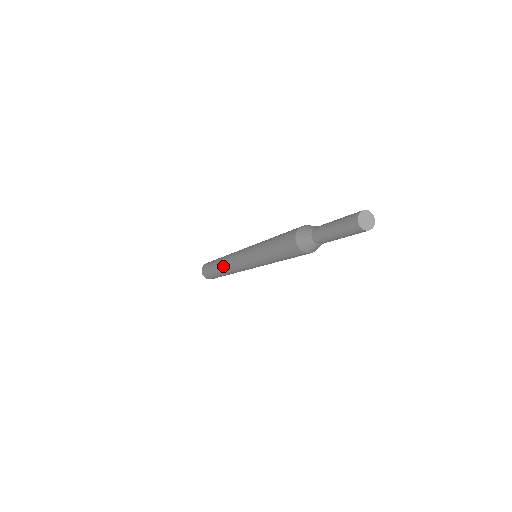
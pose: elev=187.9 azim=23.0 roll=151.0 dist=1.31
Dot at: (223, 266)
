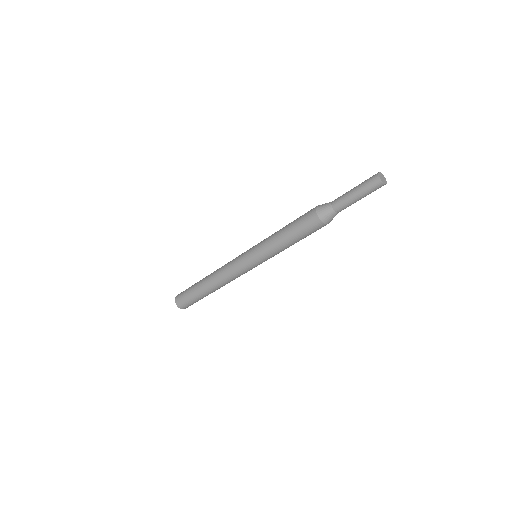
Dot at: (214, 272)
